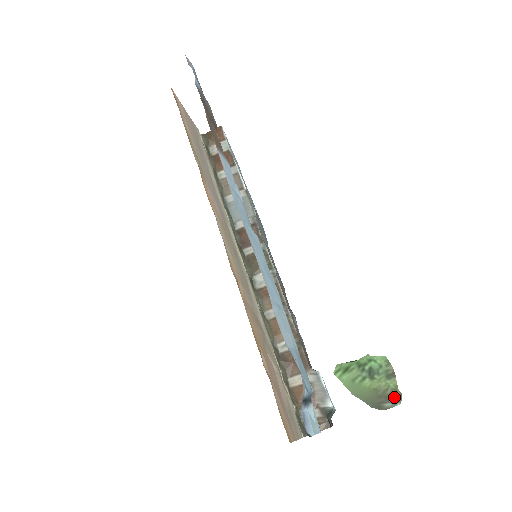
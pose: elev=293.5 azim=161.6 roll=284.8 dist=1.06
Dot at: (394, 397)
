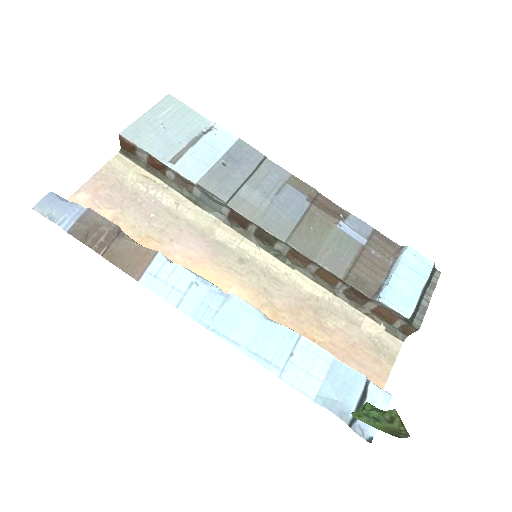
Dot at: (403, 433)
